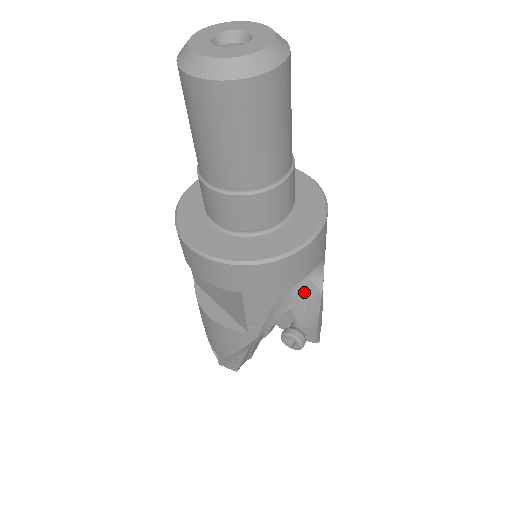
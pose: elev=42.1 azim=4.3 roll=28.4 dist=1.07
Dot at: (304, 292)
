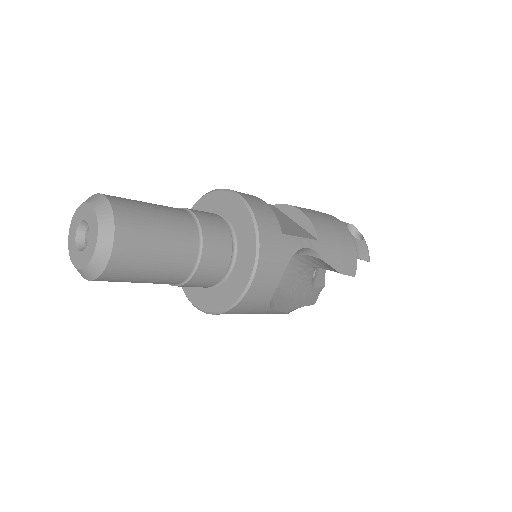
Dot at: (311, 260)
